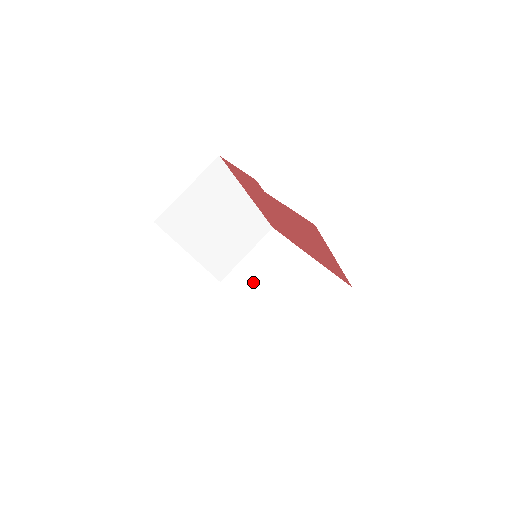
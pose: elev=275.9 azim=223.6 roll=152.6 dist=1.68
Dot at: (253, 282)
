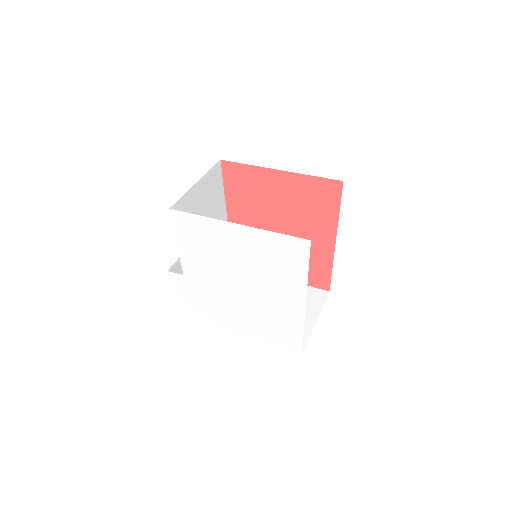
Dot at: occluded
